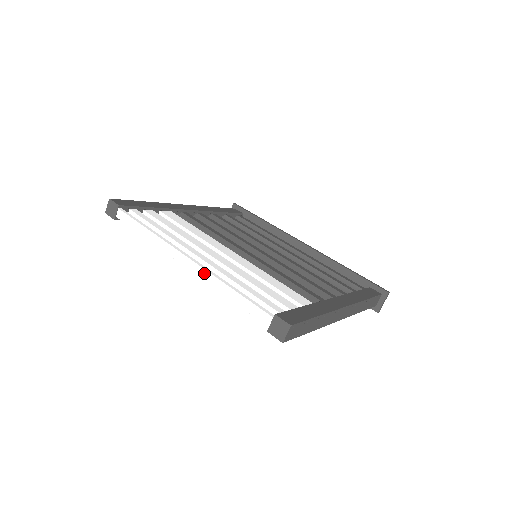
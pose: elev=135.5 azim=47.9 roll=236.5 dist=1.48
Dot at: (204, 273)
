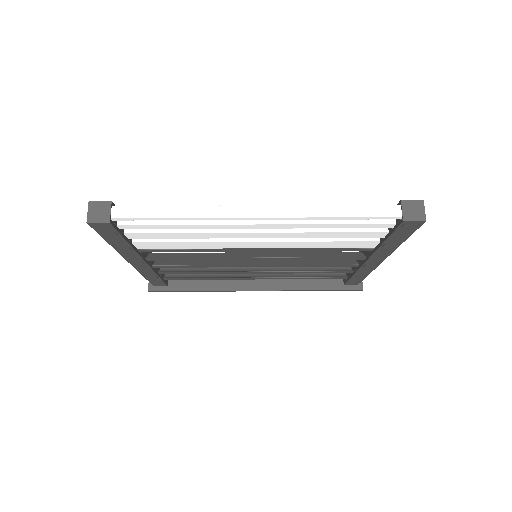
Dot at: (292, 209)
